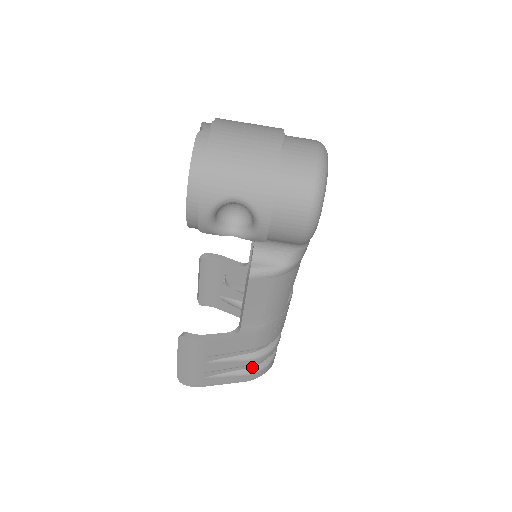
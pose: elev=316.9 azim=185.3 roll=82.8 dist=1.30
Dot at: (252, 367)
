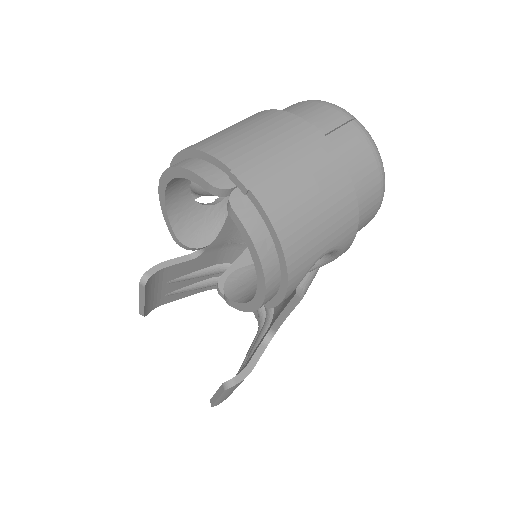
Dot at: occluded
